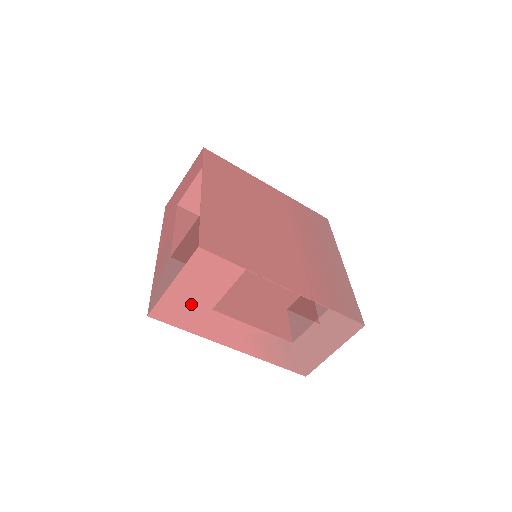
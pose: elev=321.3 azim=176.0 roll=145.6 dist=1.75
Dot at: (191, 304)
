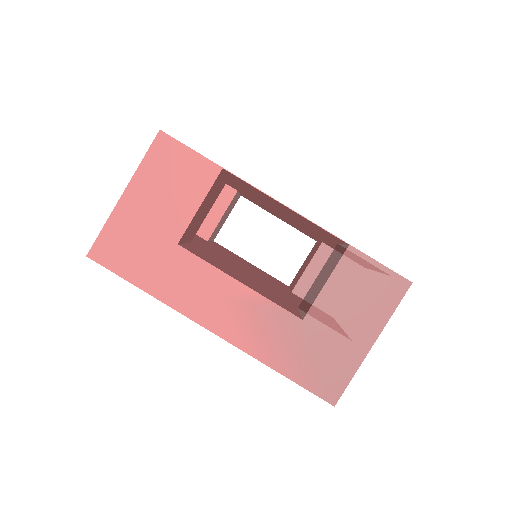
Dot at: occluded
